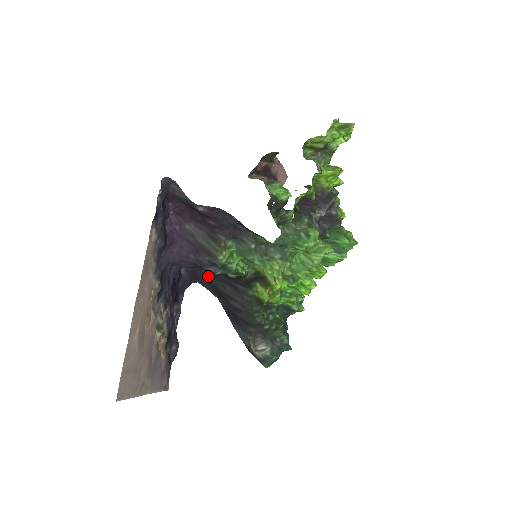
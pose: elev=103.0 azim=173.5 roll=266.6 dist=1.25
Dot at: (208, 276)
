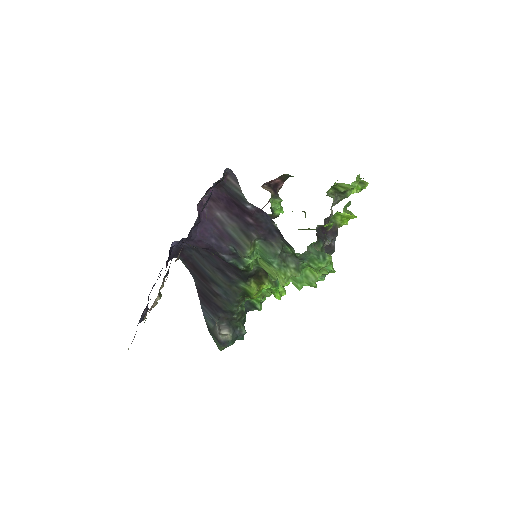
Dot at: (197, 257)
